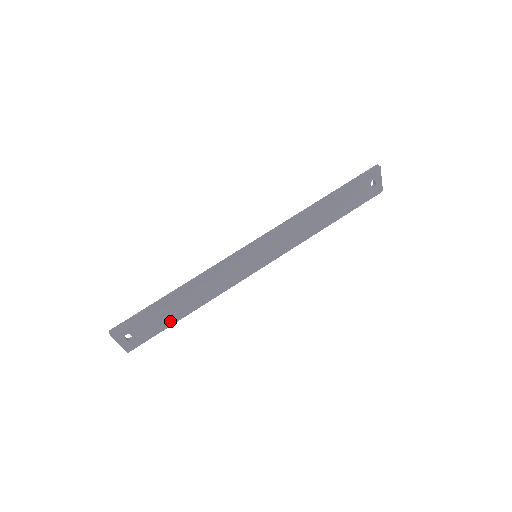
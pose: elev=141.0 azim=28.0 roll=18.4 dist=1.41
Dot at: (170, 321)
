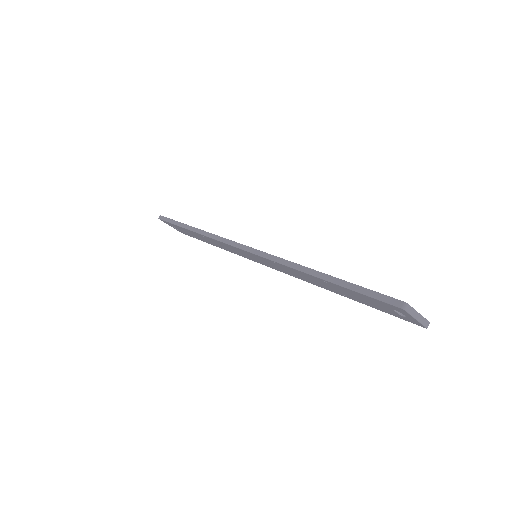
Dot at: (201, 239)
